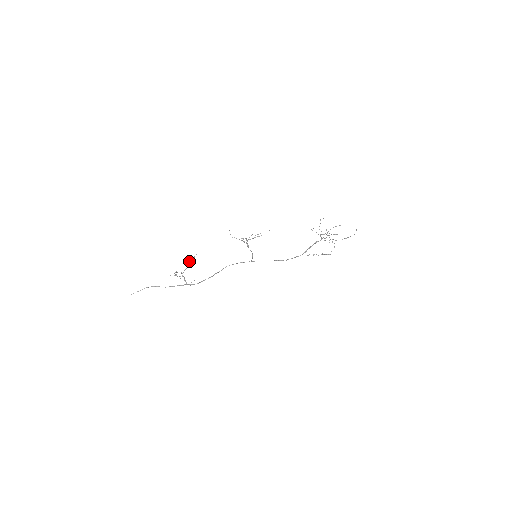
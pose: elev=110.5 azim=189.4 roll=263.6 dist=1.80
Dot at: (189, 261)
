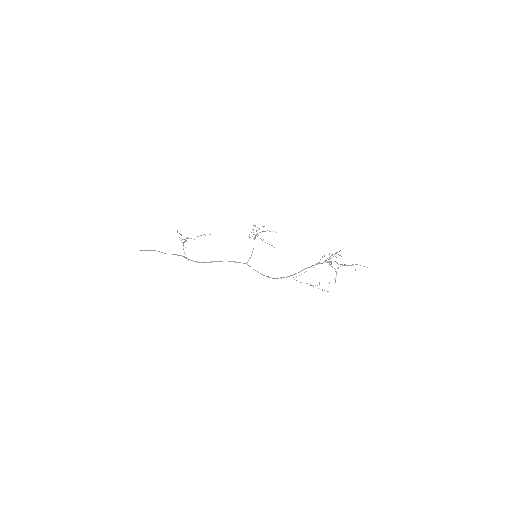
Dot at: (201, 235)
